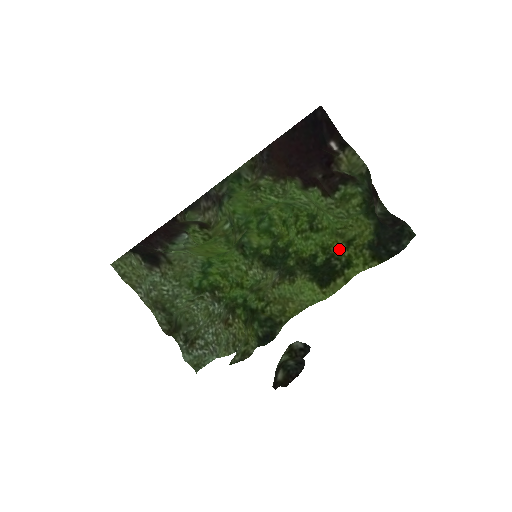
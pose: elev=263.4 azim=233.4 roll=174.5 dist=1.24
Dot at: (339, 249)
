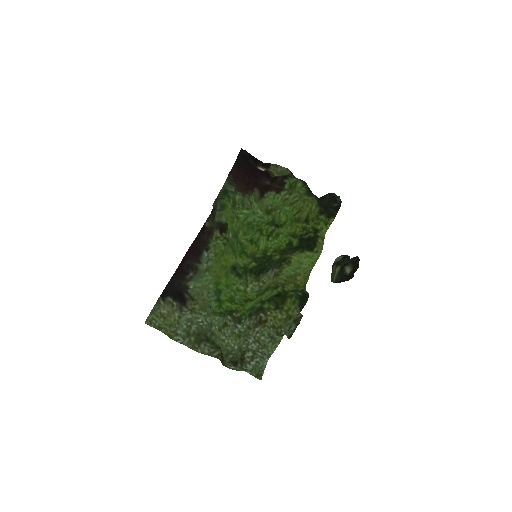
Dot at: (303, 229)
